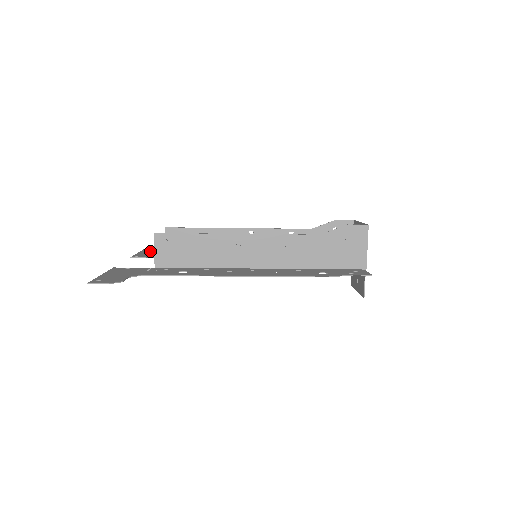
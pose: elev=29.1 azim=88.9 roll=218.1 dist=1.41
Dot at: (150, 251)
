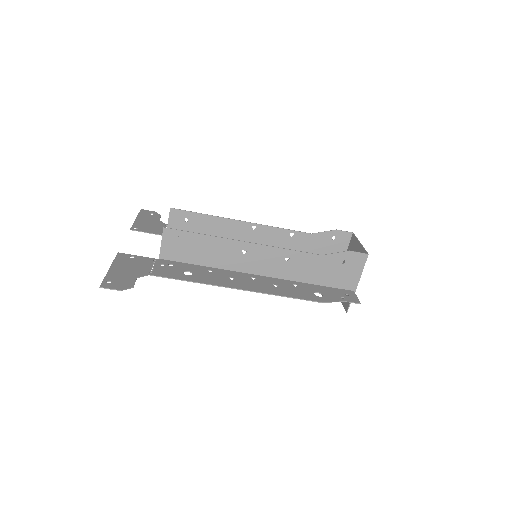
Dot at: (147, 217)
